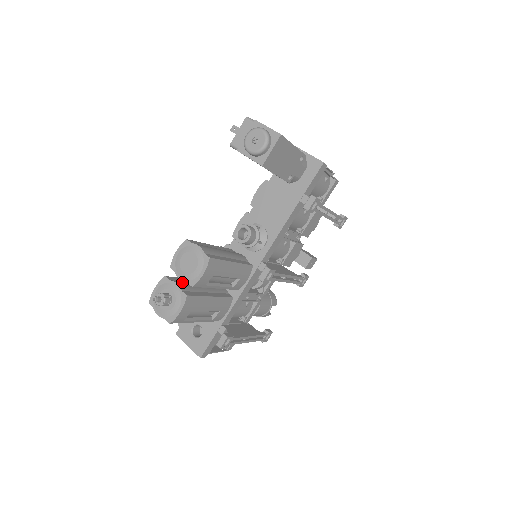
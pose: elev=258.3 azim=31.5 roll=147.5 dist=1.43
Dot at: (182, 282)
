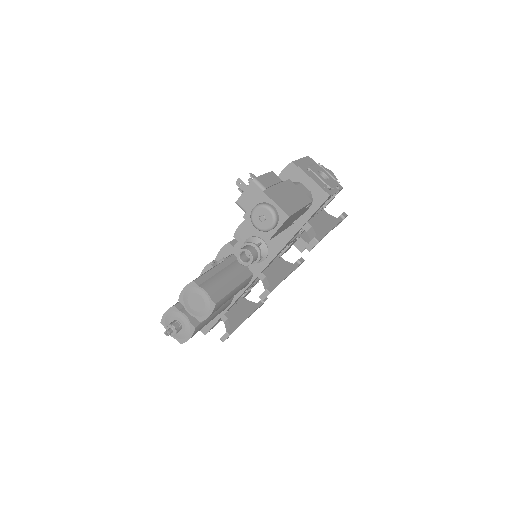
Dot at: occluded
